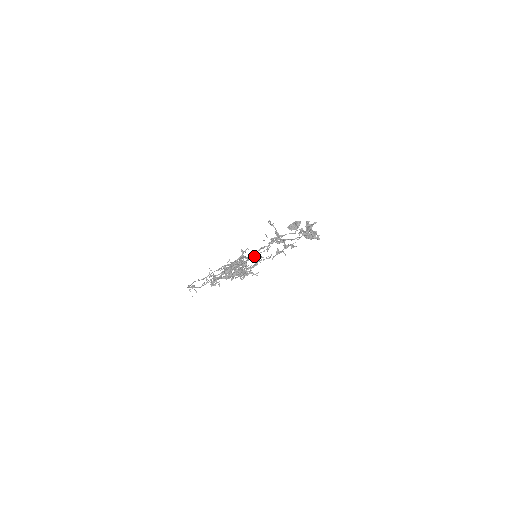
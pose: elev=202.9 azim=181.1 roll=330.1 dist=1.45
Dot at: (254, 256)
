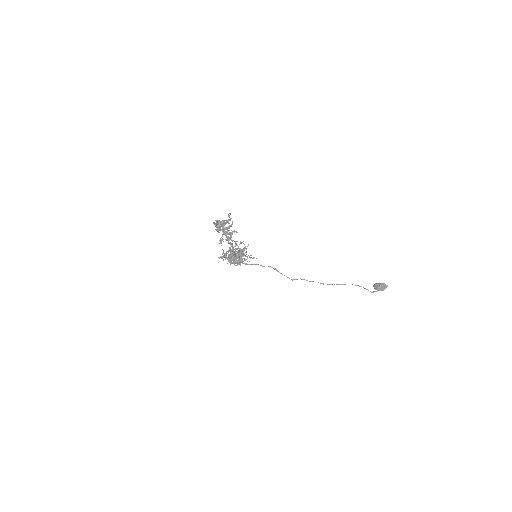
Dot at: (309, 281)
